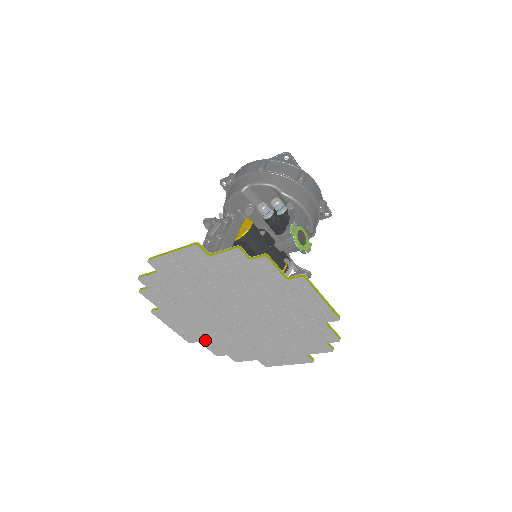
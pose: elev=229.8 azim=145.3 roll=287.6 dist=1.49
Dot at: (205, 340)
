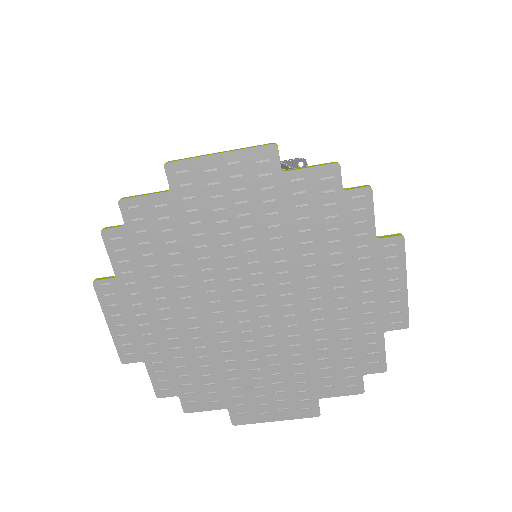
Dot at: (158, 358)
